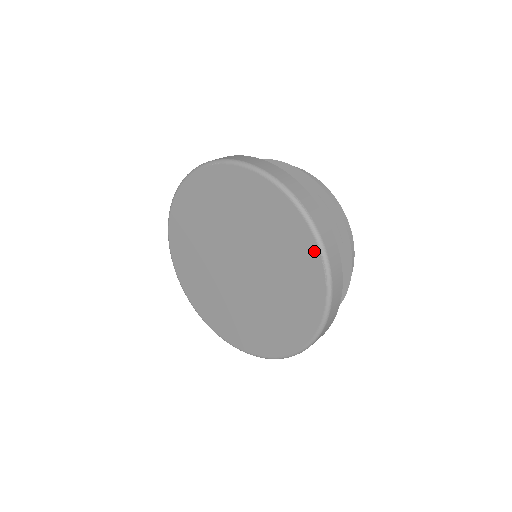
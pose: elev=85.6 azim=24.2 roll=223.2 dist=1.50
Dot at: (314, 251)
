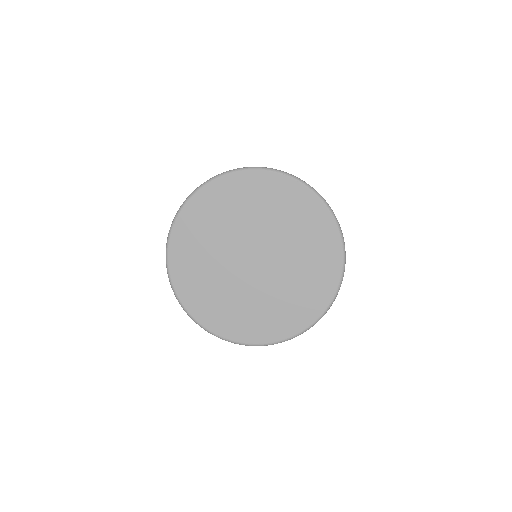
Dot at: (274, 177)
